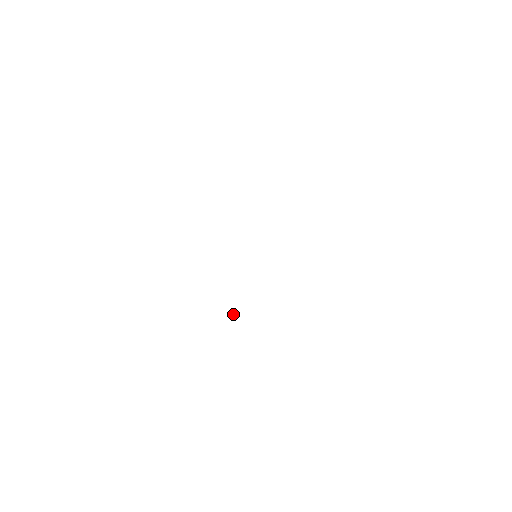
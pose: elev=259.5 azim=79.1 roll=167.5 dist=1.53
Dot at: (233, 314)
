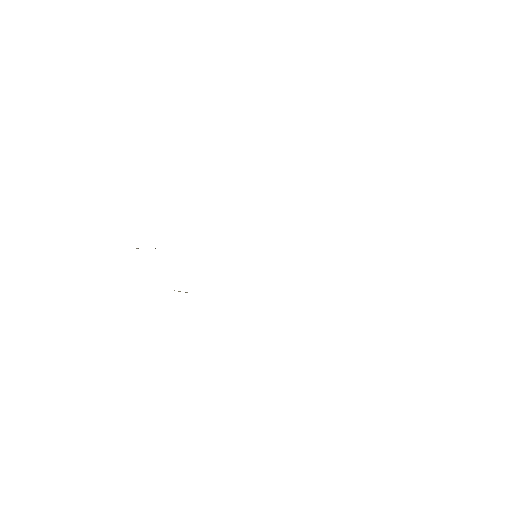
Dot at: occluded
